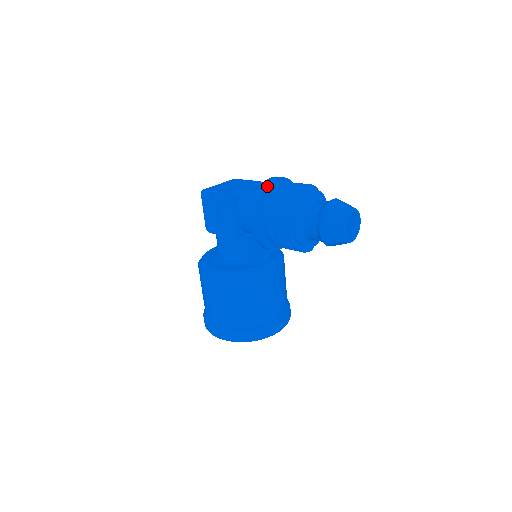
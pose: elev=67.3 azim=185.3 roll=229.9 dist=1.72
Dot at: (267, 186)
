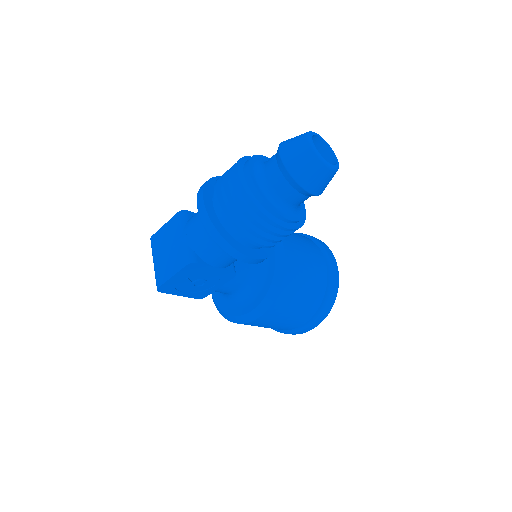
Dot at: (212, 222)
